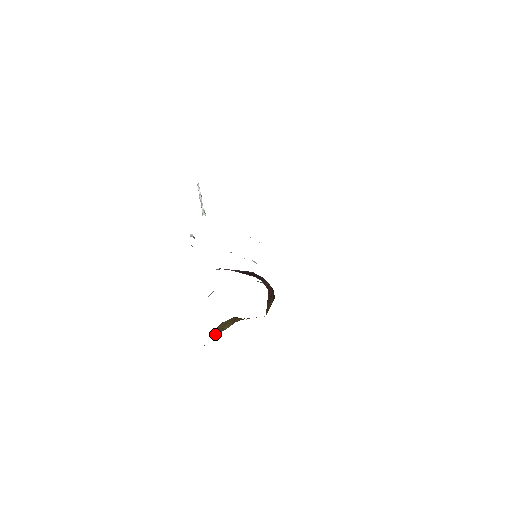
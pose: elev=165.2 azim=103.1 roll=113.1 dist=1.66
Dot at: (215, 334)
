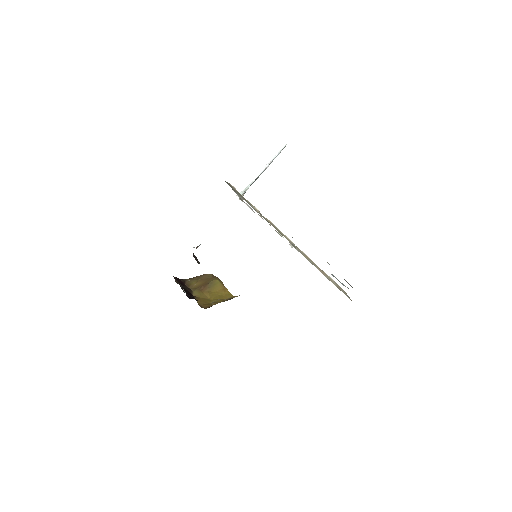
Dot at: (188, 282)
